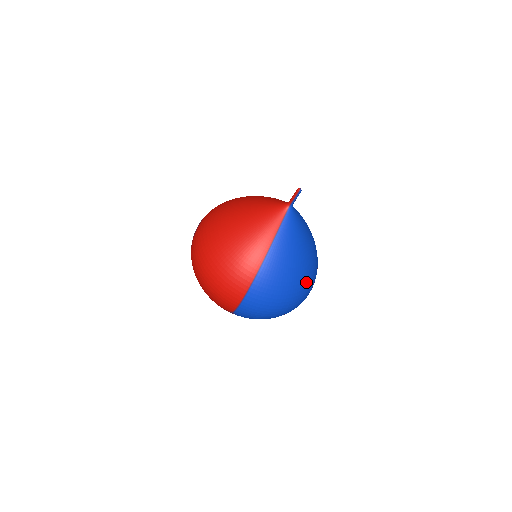
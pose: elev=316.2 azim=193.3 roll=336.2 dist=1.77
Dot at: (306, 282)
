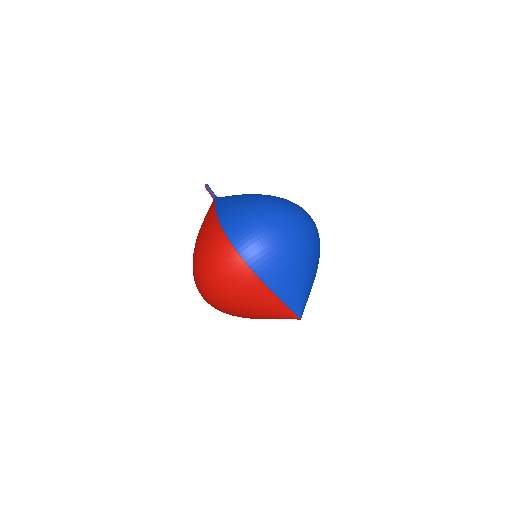
Dot at: (272, 198)
